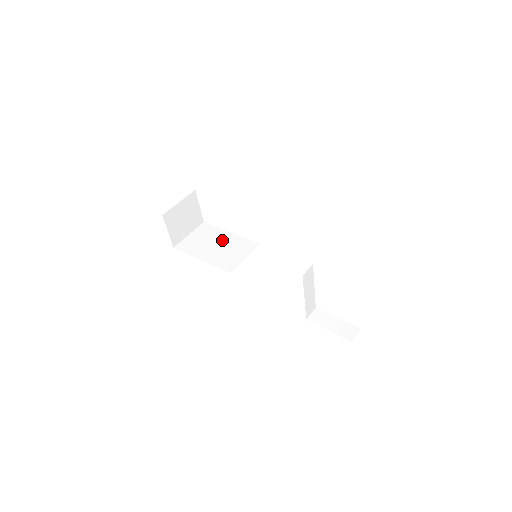
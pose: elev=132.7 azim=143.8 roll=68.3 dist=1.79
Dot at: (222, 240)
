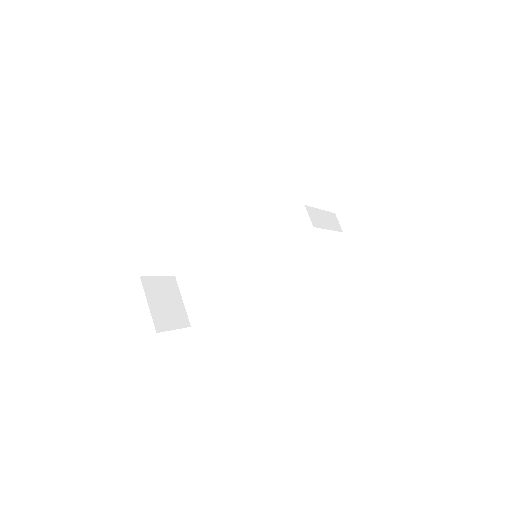
Dot at: (211, 274)
